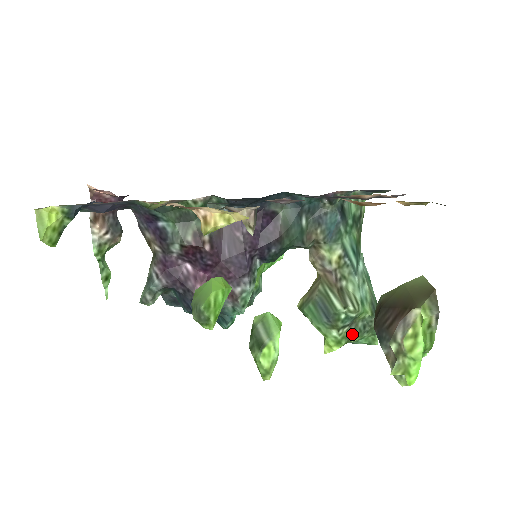
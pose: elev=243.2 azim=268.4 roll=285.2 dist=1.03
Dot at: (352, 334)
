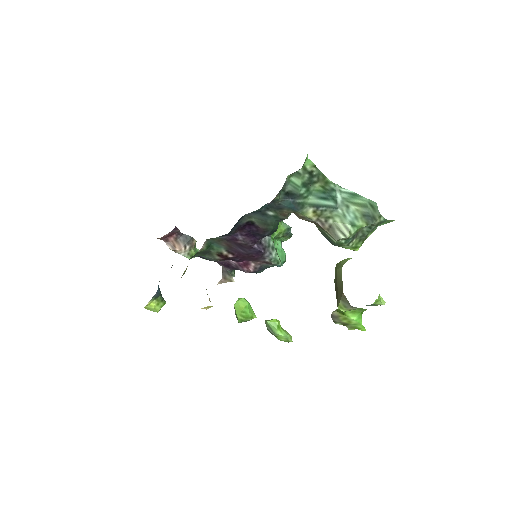
Dot at: (363, 237)
